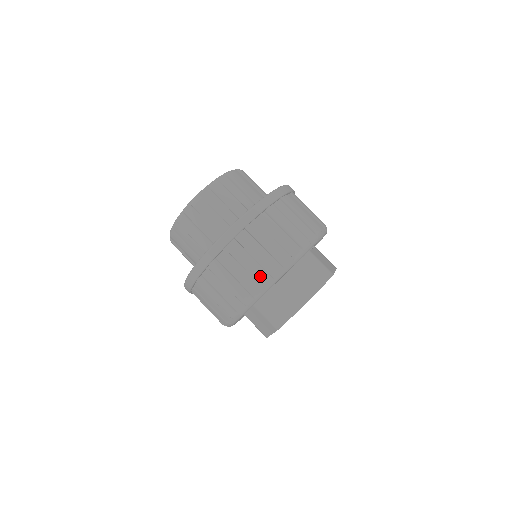
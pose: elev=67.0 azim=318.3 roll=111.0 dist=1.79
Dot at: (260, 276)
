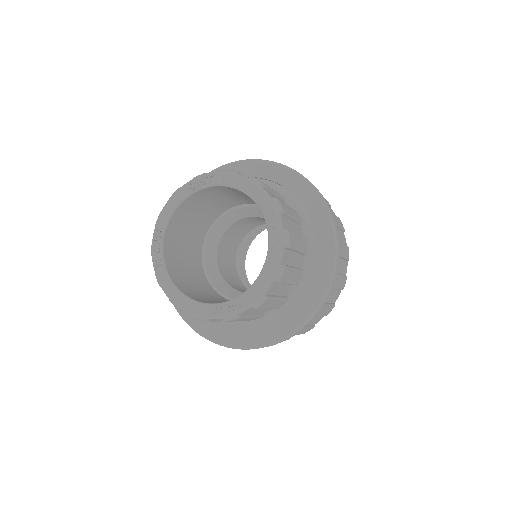
Dot at: occluded
